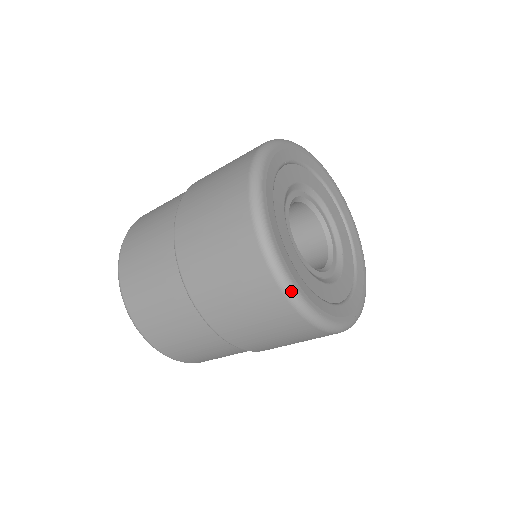
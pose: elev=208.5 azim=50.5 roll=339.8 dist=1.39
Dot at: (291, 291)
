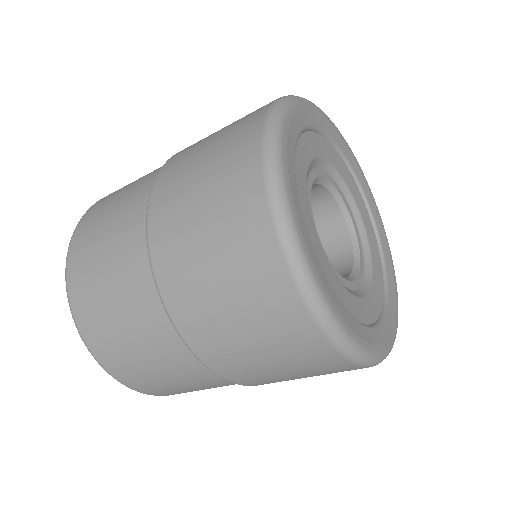
Dot at: (274, 155)
